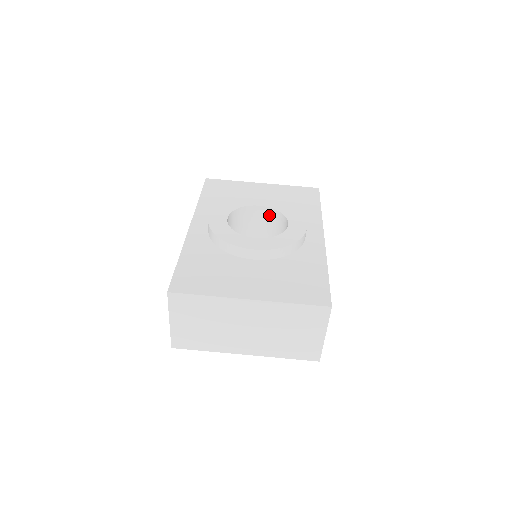
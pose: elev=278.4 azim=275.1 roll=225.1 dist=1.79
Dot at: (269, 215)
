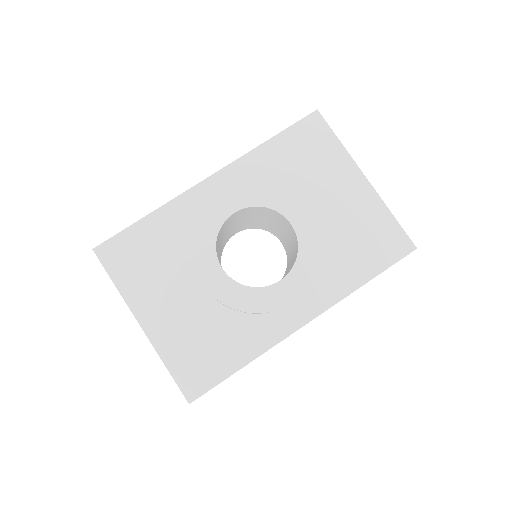
Dot at: (295, 240)
